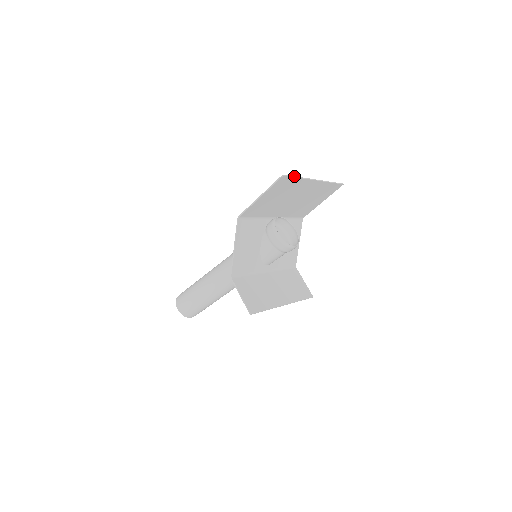
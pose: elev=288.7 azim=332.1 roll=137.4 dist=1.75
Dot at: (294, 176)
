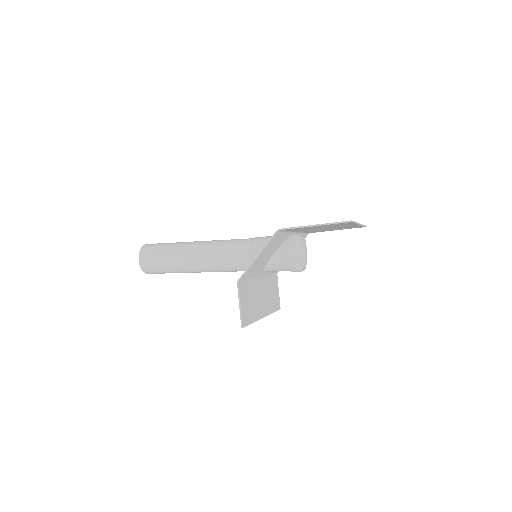
Dot at: occluded
